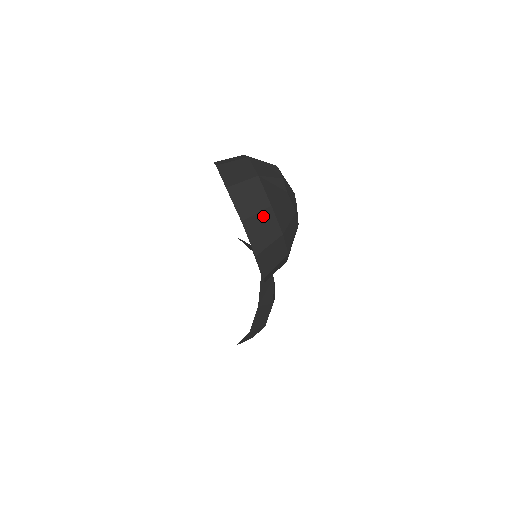
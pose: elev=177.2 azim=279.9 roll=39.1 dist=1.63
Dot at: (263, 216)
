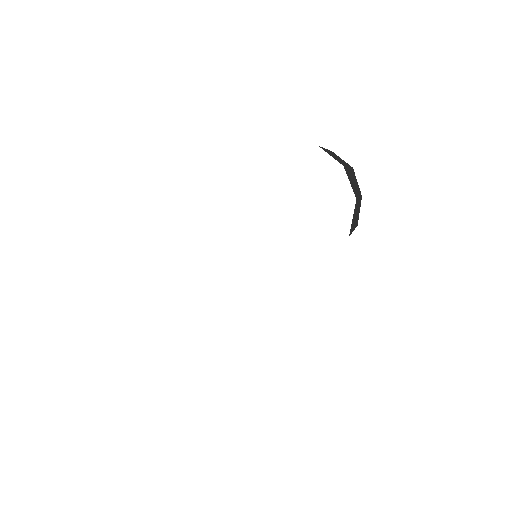
Dot at: (359, 202)
